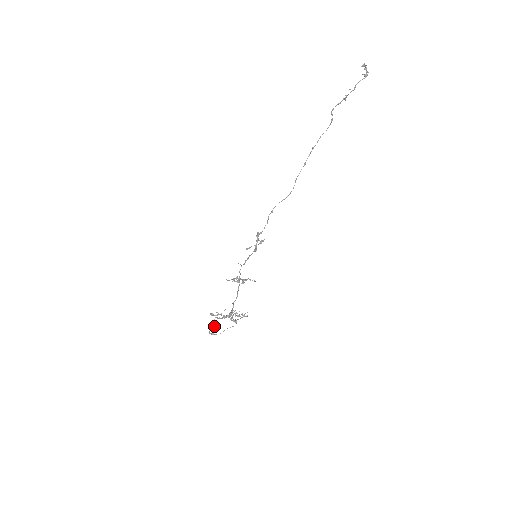
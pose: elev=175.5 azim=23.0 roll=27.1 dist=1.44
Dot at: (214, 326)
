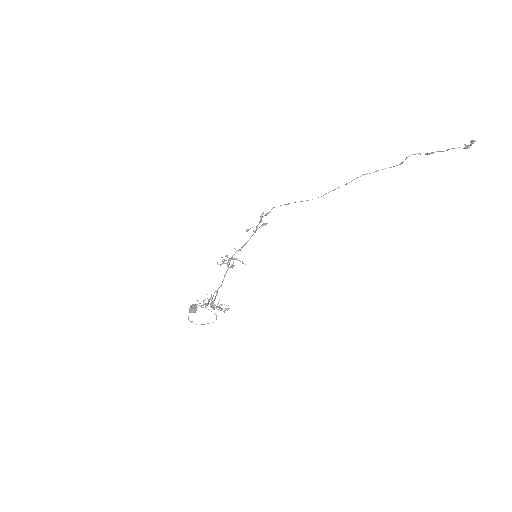
Dot at: (194, 311)
